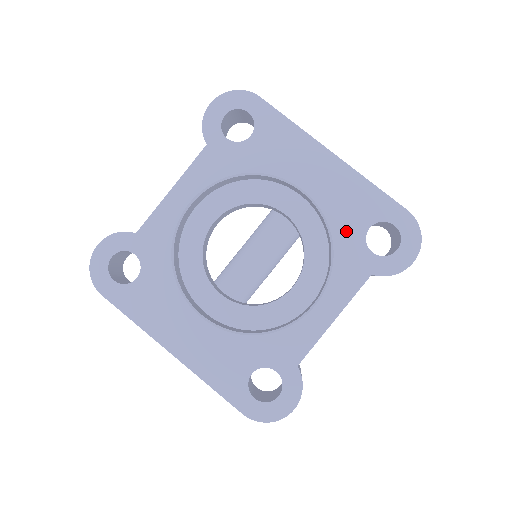
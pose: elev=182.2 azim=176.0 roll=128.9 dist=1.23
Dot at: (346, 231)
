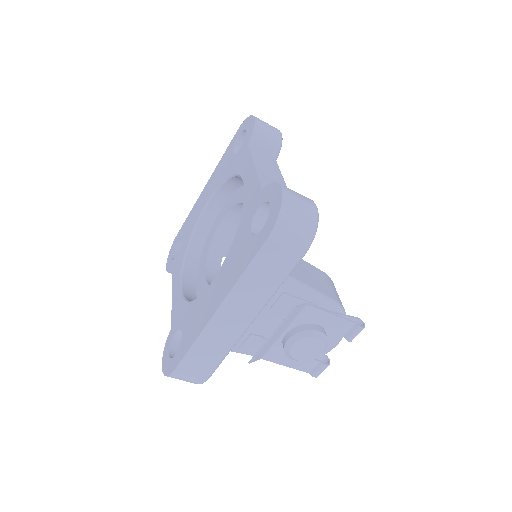
Dot at: (228, 169)
